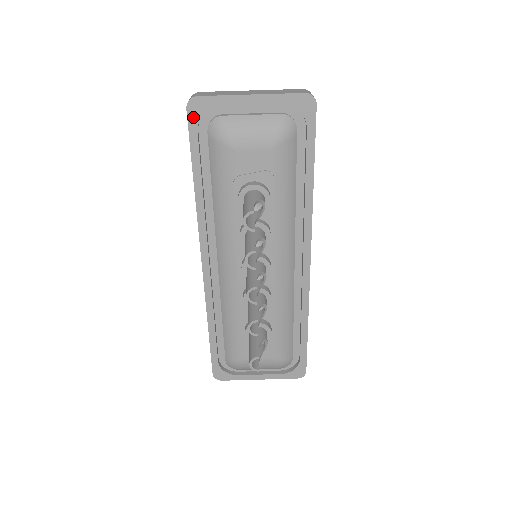
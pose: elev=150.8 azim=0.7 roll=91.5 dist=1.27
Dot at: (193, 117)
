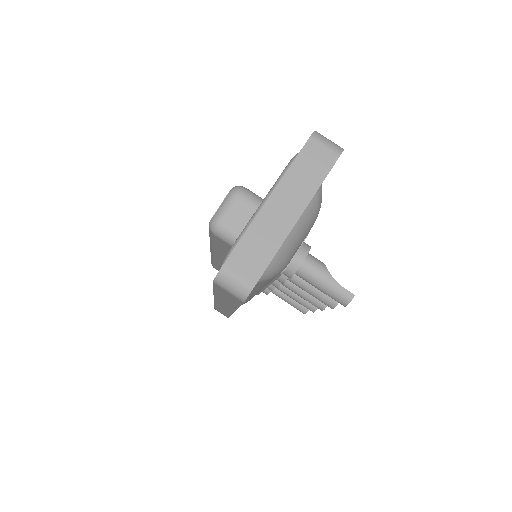
Dot at: occluded
